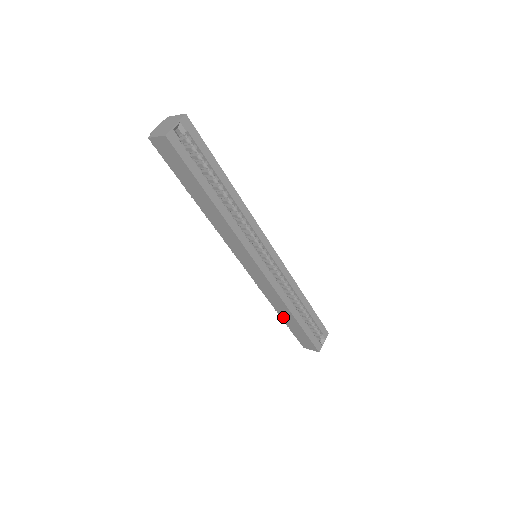
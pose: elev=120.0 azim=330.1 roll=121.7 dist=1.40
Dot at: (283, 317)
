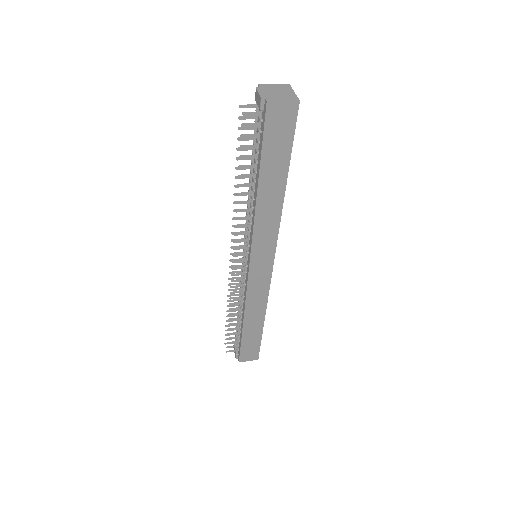
Dot at: (246, 327)
